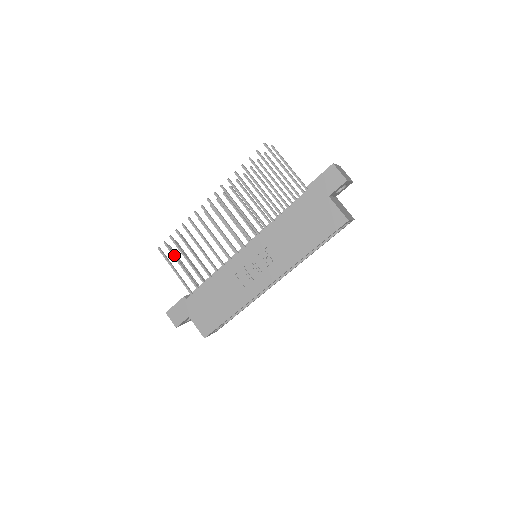
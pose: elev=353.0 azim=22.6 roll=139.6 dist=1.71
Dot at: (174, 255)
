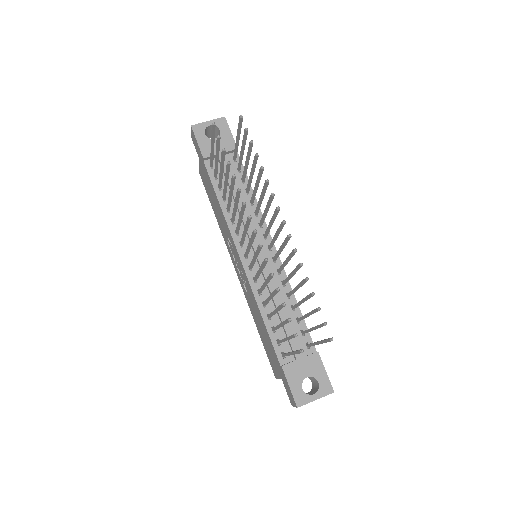
Dot at: (217, 151)
